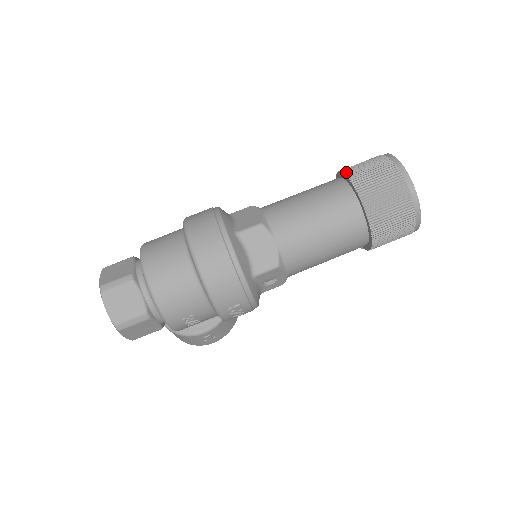
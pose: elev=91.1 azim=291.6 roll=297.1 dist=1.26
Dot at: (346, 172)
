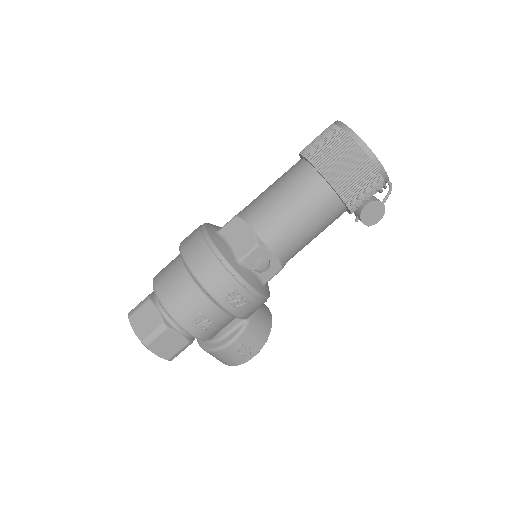
Dot at: occluded
